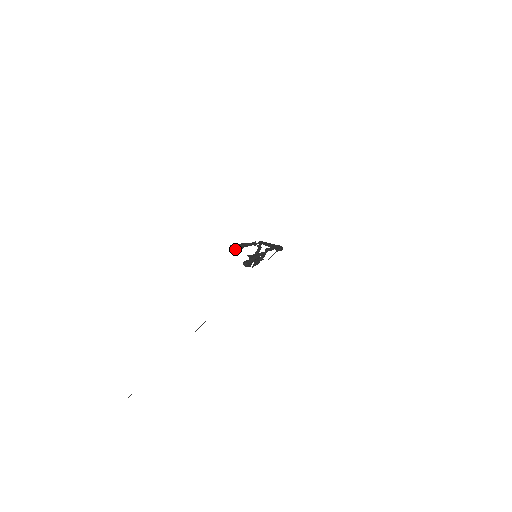
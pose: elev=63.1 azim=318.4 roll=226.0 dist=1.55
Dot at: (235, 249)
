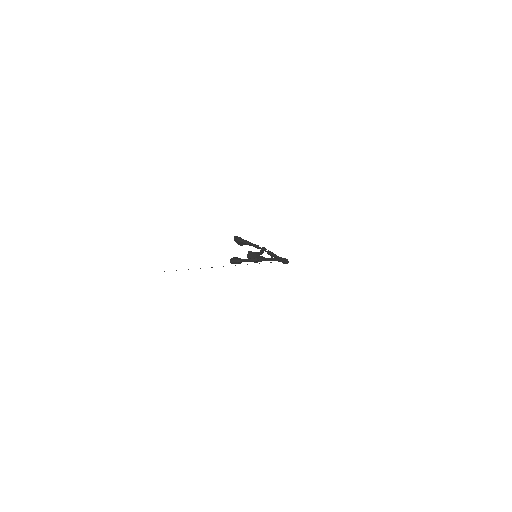
Dot at: (236, 242)
